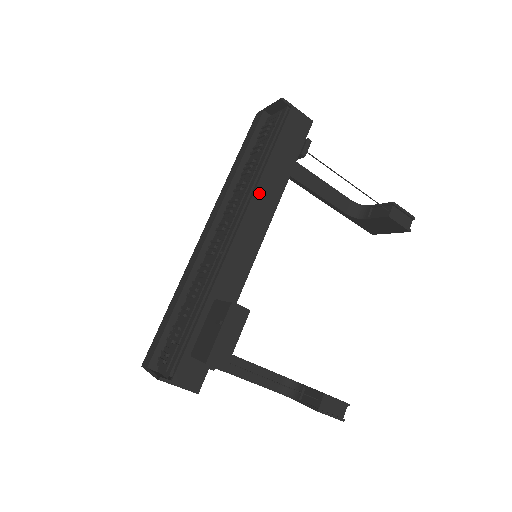
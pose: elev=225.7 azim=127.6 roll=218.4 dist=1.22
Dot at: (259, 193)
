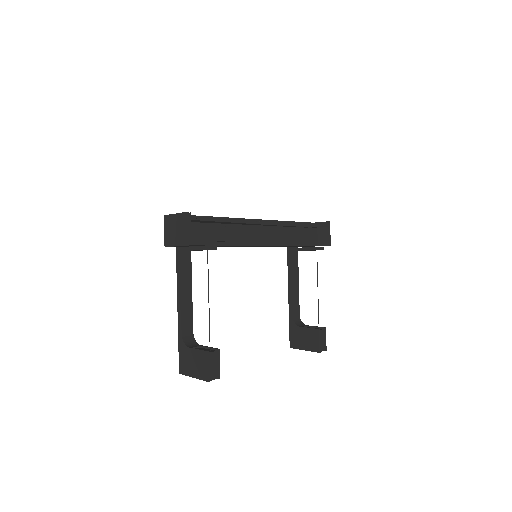
Dot at: (292, 230)
